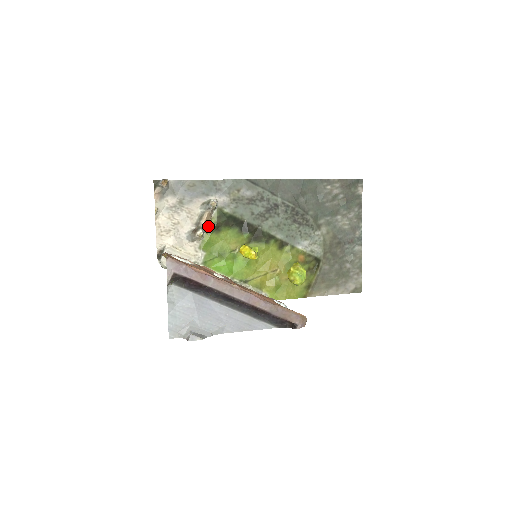
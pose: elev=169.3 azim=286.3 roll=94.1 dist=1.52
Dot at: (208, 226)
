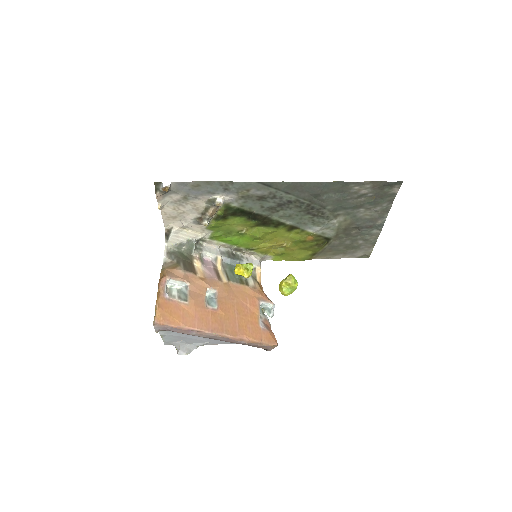
Dot at: (214, 216)
